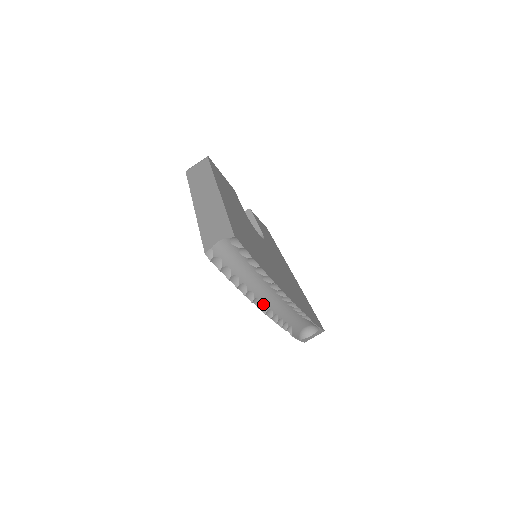
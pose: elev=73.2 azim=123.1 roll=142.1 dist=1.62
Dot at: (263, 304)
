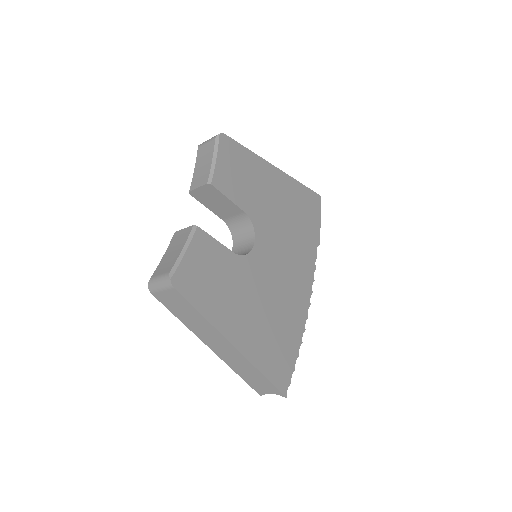
Dot at: occluded
